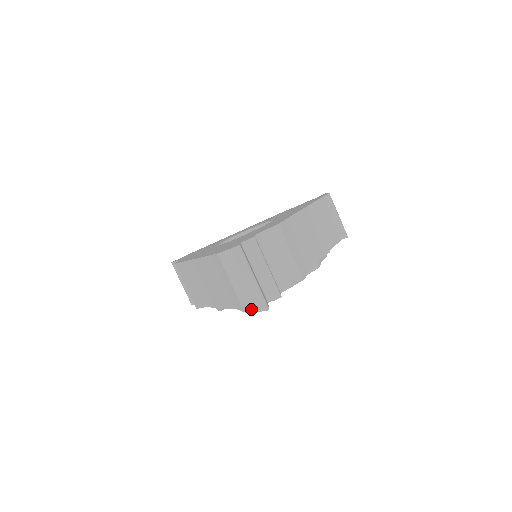
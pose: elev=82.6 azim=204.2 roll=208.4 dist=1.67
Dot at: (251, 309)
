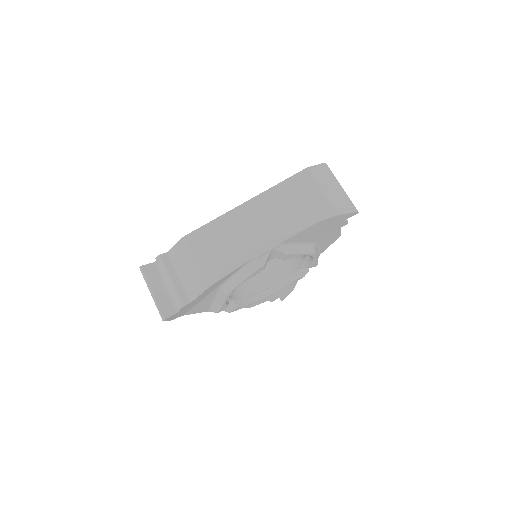
Dot at: (344, 211)
